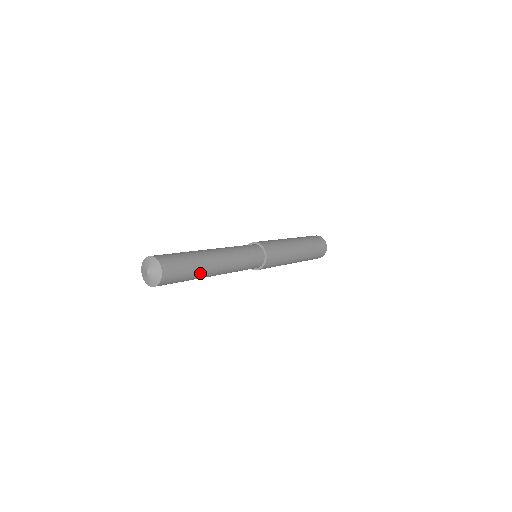
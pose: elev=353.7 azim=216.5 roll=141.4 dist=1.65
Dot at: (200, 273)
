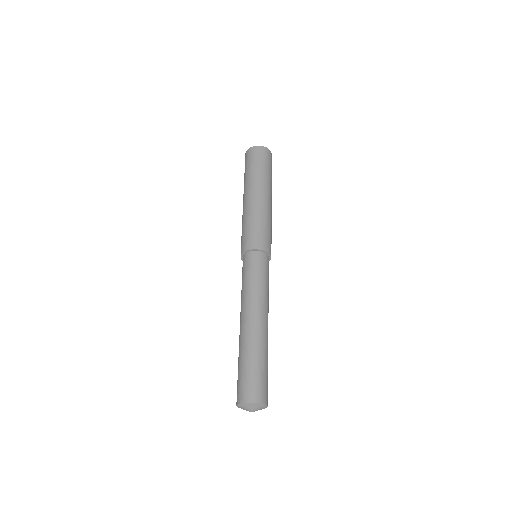
Dot at: occluded
